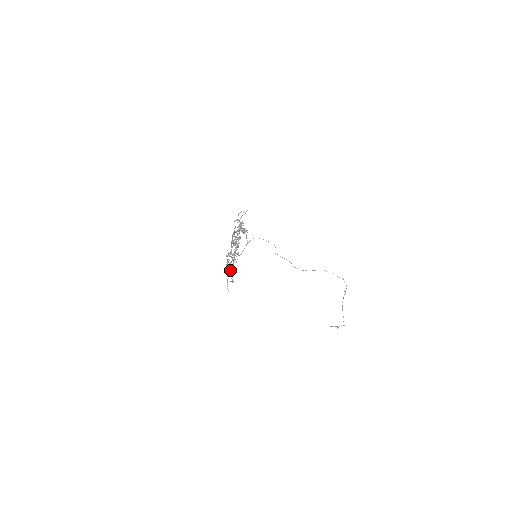
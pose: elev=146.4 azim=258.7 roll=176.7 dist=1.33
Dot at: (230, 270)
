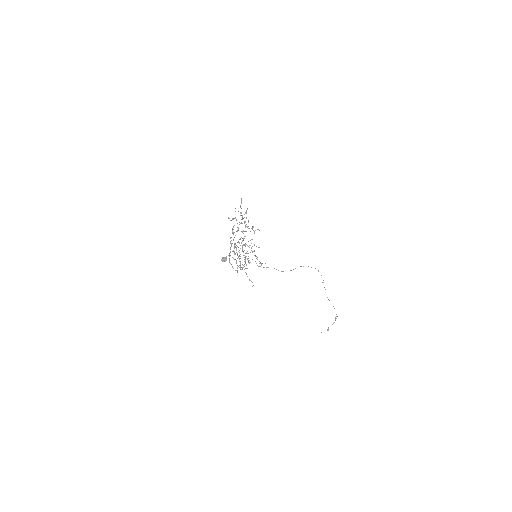
Dot at: occluded
